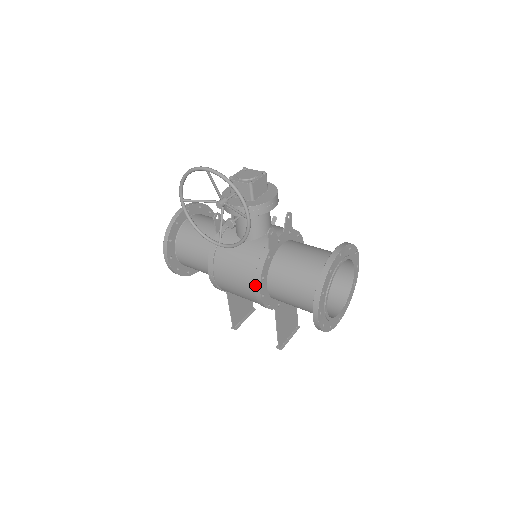
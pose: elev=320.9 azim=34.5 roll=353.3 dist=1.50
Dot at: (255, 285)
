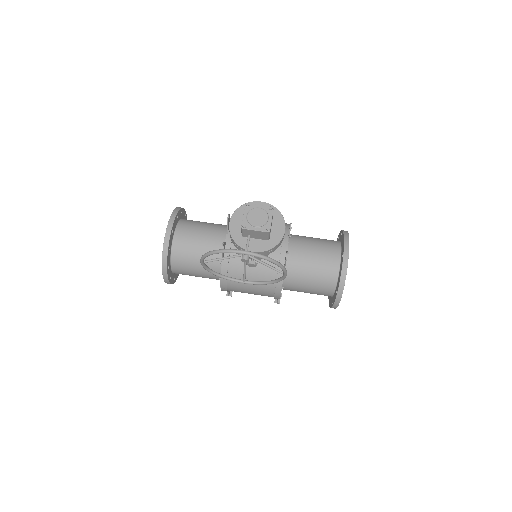
Dot at: (275, 294)
